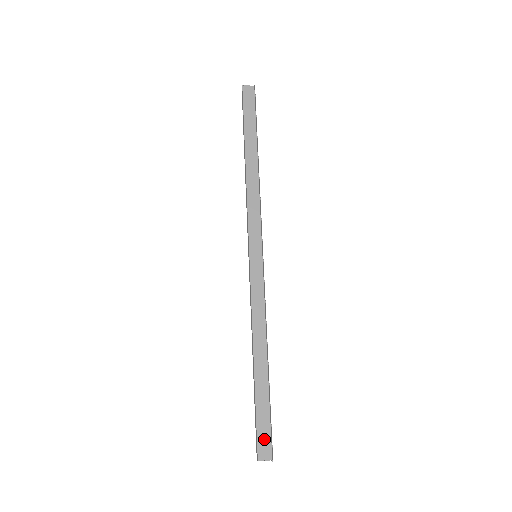
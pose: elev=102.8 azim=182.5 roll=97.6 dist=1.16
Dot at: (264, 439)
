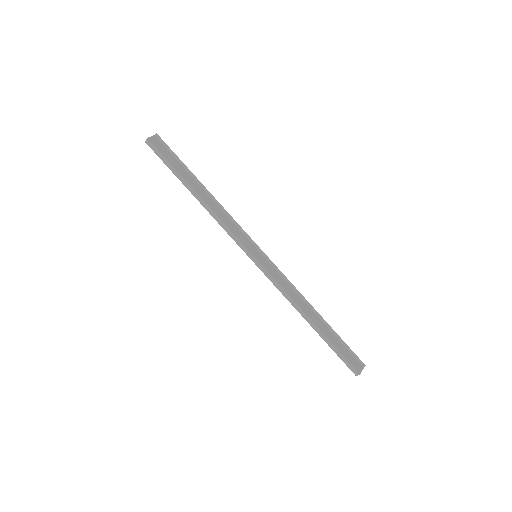
Dot at: (352, 360)
